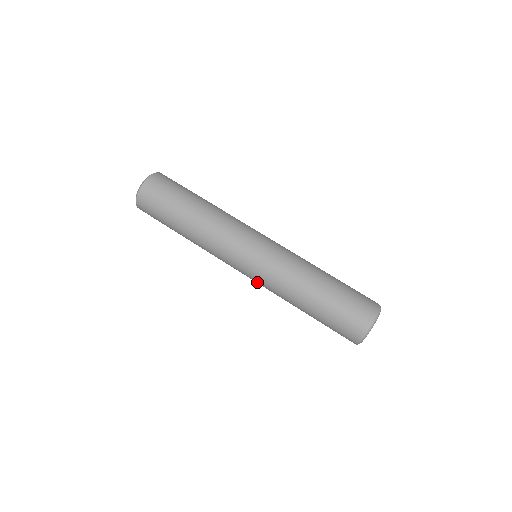
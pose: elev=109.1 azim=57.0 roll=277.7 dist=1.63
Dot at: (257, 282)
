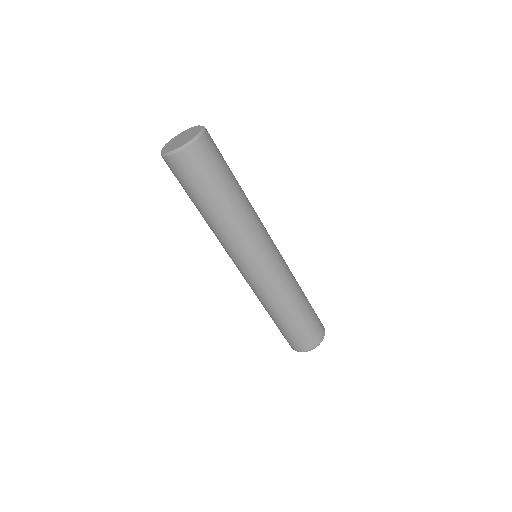
Dot at: (251, 283)
